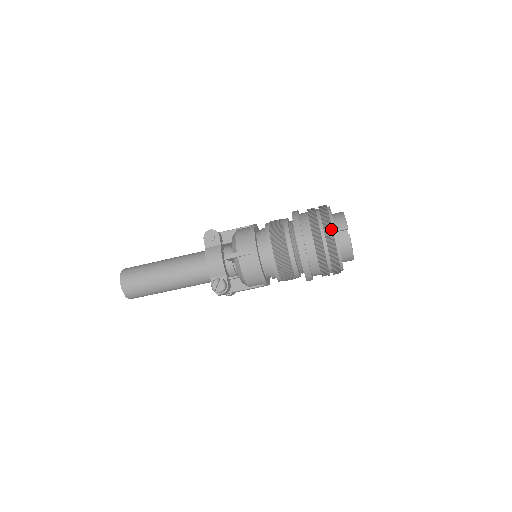
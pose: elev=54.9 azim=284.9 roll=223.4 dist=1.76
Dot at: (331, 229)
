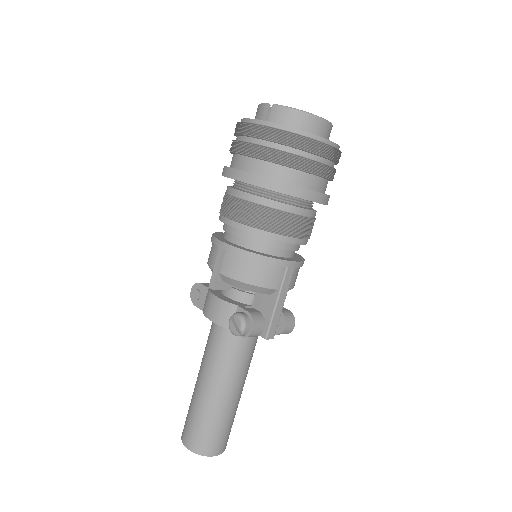
Dot at: (246, 124)
